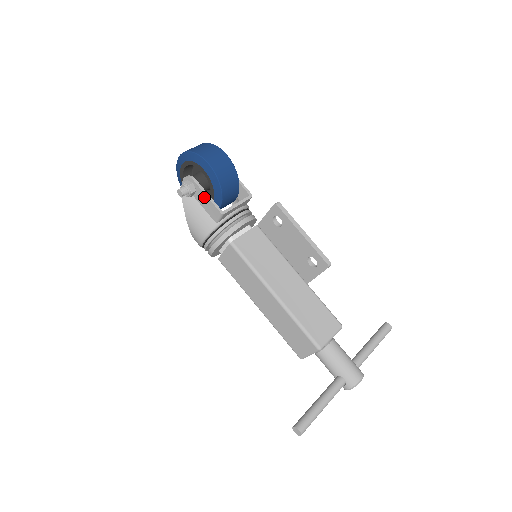
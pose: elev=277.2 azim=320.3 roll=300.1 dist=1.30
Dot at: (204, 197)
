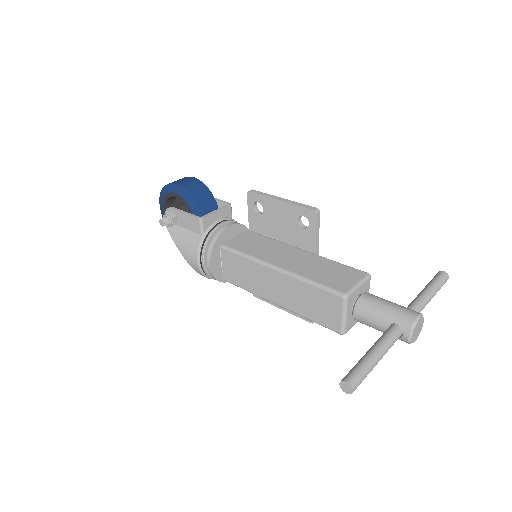
Dot at: (183, 216)
